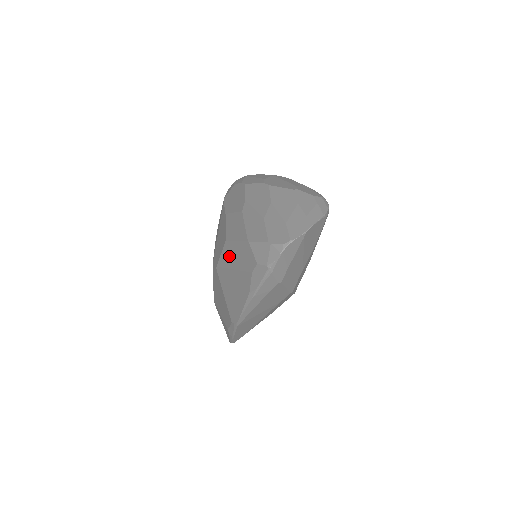
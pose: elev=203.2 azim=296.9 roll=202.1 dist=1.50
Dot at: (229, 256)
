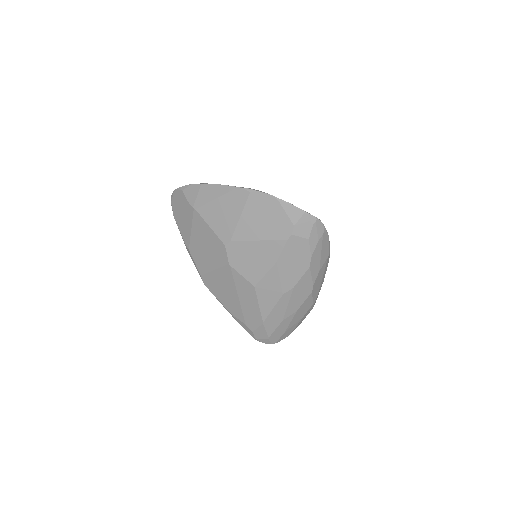
Dot at: (245, 292)
